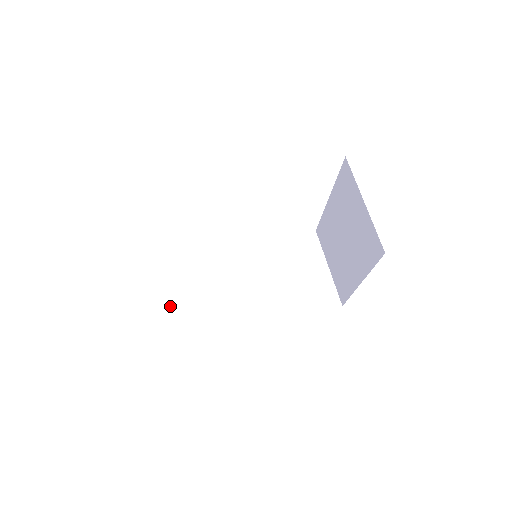
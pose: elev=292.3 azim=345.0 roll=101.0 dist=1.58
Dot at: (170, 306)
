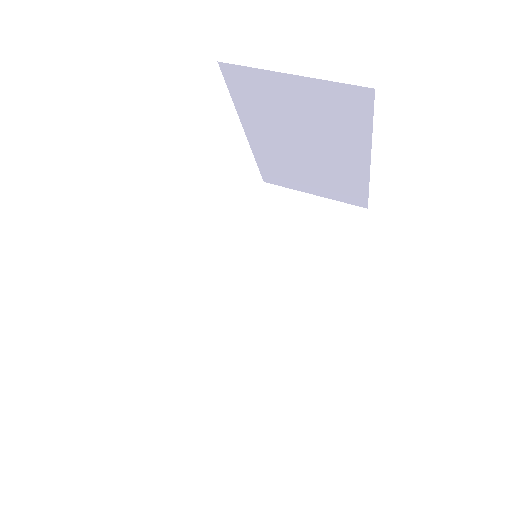
Dot at: (238, 401)
